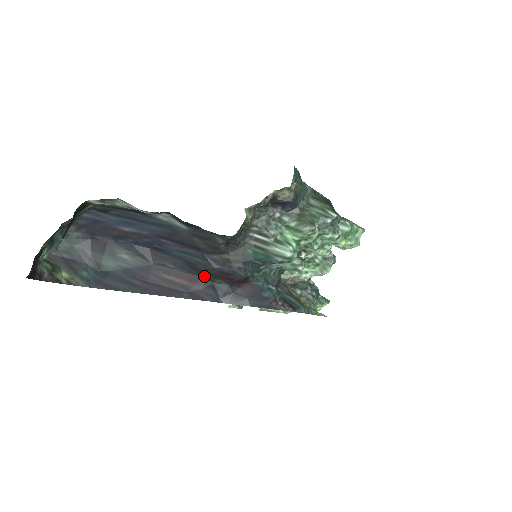
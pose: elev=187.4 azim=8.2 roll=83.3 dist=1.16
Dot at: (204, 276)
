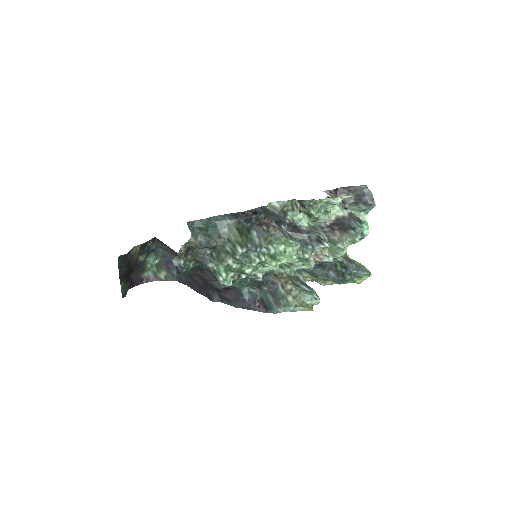
Dot at: (207, 284)
